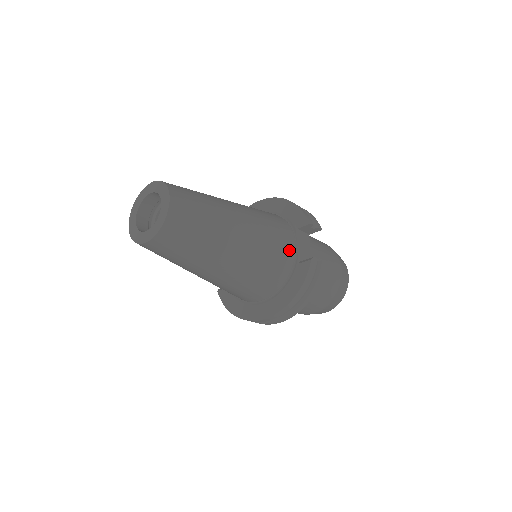
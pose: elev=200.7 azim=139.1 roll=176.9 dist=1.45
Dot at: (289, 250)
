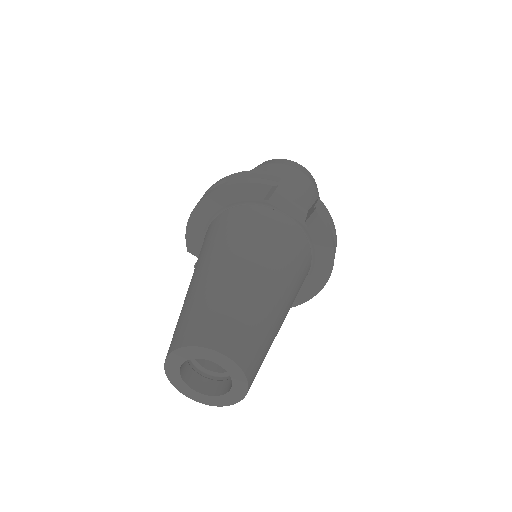
Dot at: (291, 228)
